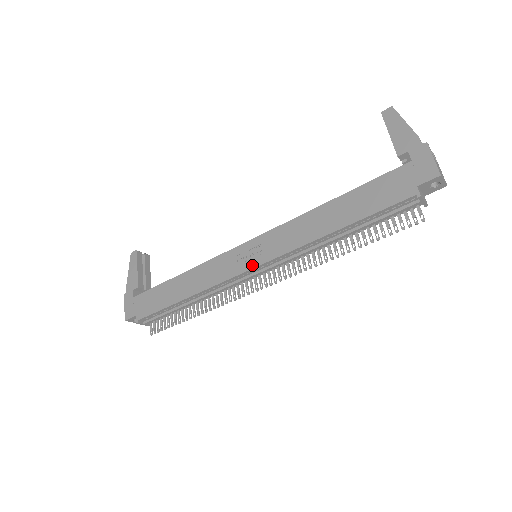
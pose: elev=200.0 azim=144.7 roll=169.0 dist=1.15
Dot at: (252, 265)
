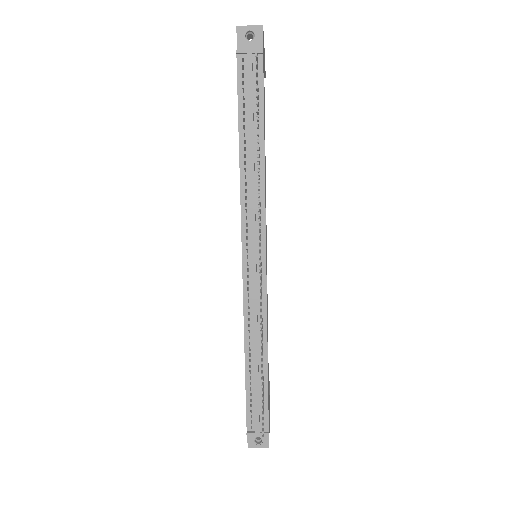
Dot at: (242, 259)
